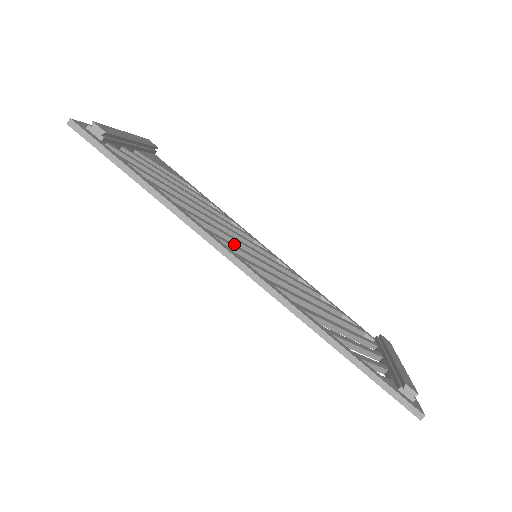
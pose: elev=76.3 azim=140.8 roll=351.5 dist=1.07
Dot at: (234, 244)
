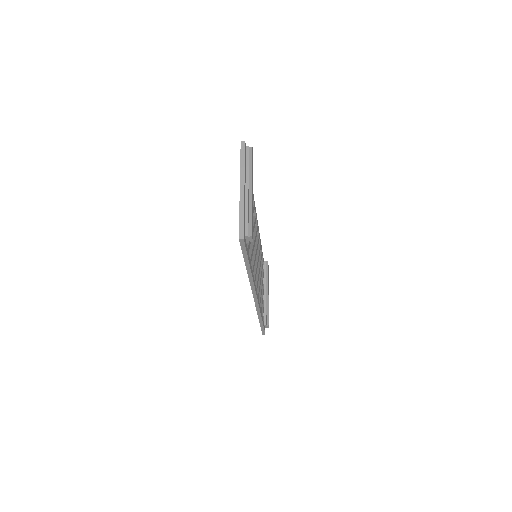
Dot at: occluded
